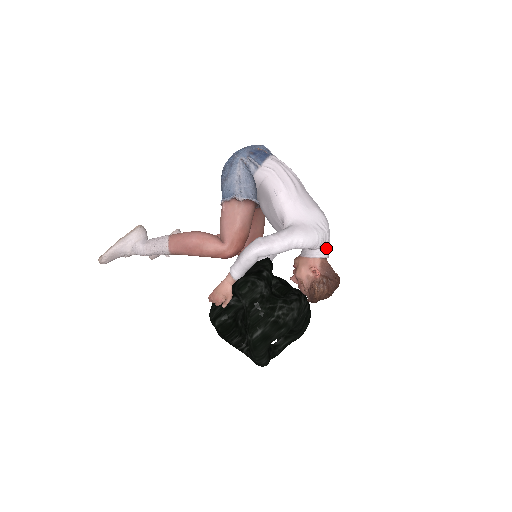
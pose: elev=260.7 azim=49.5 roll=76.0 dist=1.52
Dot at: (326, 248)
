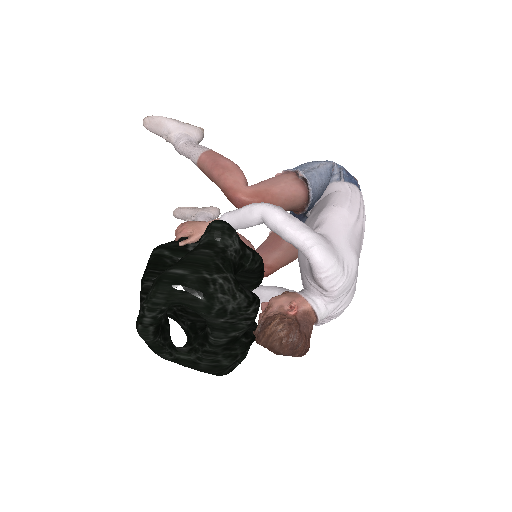
Dot at: (326, 306)
